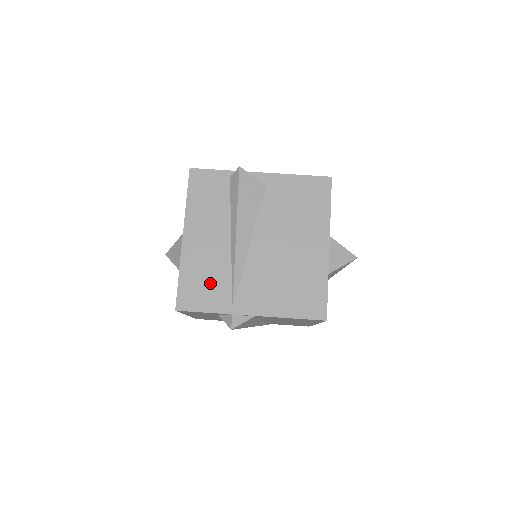
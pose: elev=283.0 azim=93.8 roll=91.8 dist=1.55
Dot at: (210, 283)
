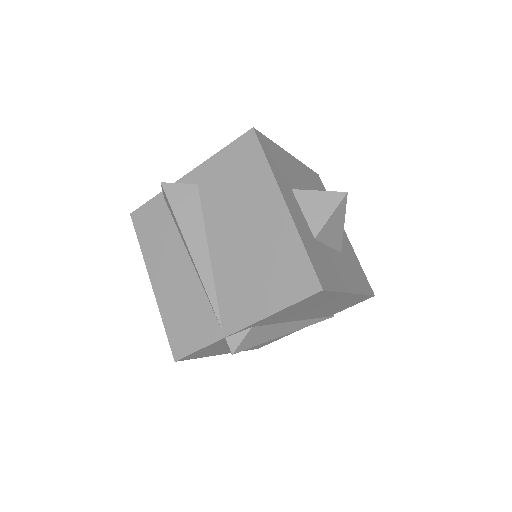
Dot at: (192, 316)
